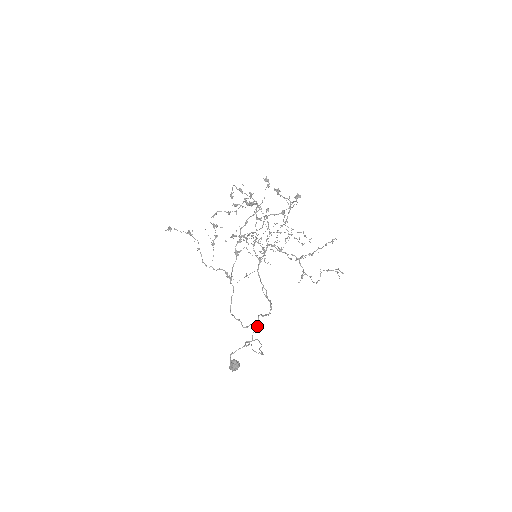
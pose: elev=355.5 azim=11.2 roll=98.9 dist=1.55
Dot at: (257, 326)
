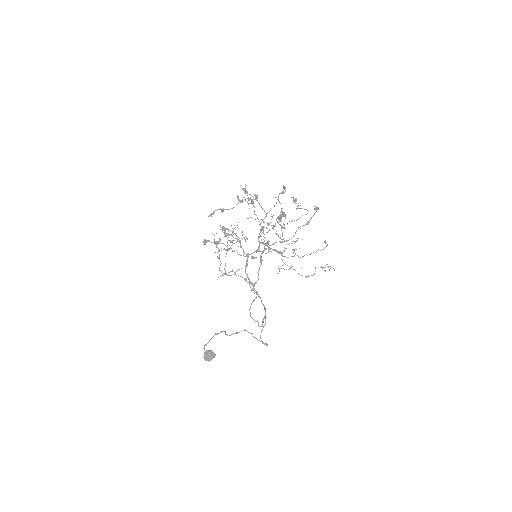
Dot at: occluded
